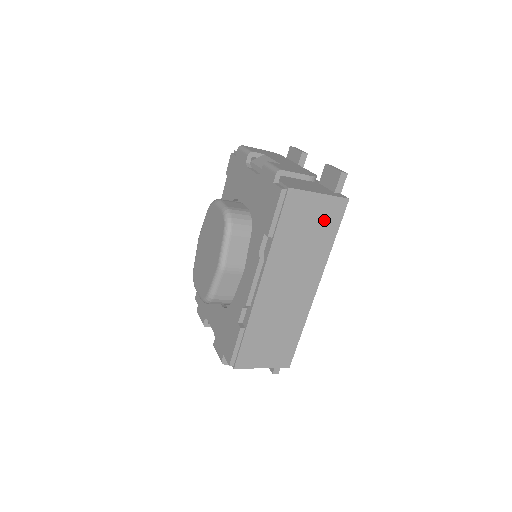
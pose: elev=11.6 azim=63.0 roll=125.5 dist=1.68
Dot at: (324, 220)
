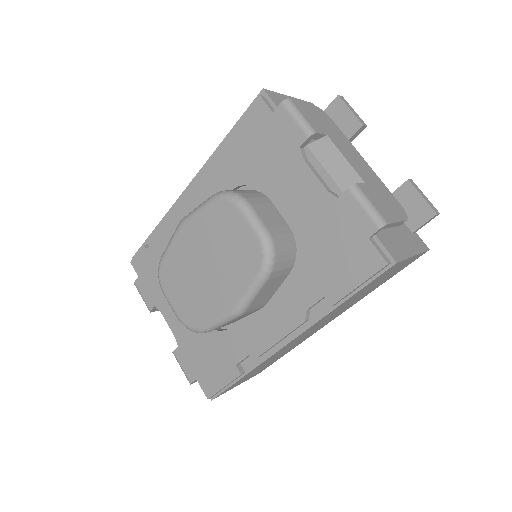
Dot at: (393, 273)
